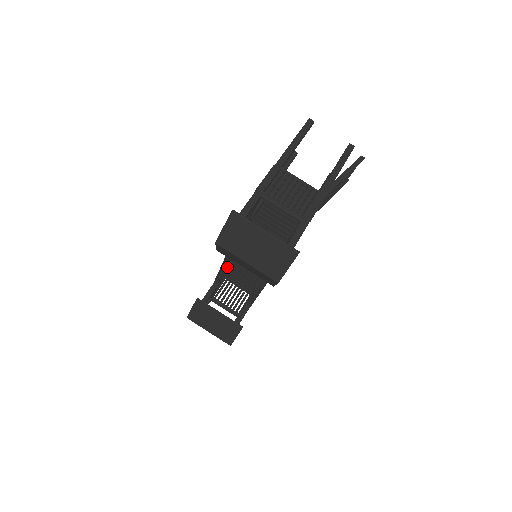
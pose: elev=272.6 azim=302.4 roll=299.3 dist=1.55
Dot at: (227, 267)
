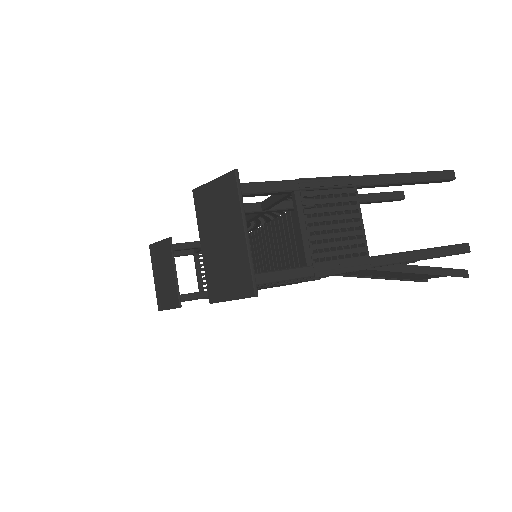
Dot at: occluded
